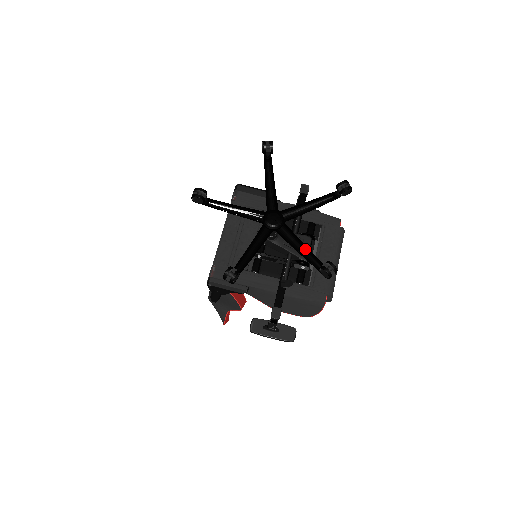
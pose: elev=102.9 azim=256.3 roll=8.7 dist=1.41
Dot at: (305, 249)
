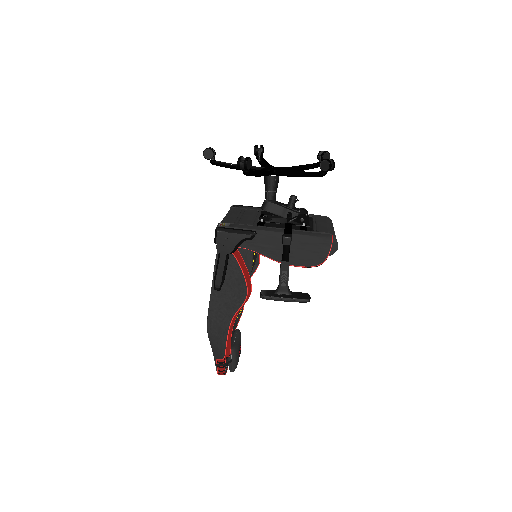
Dot at: occluded
